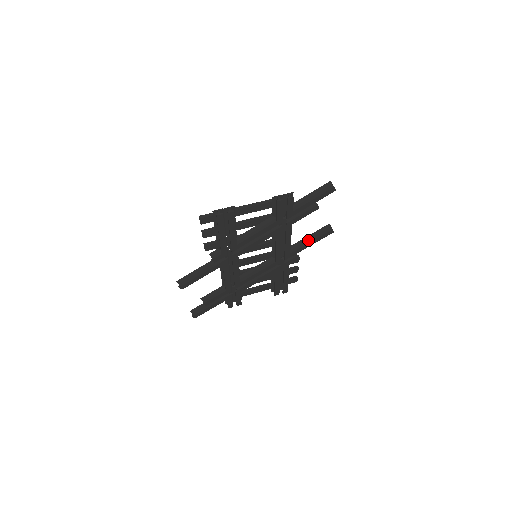
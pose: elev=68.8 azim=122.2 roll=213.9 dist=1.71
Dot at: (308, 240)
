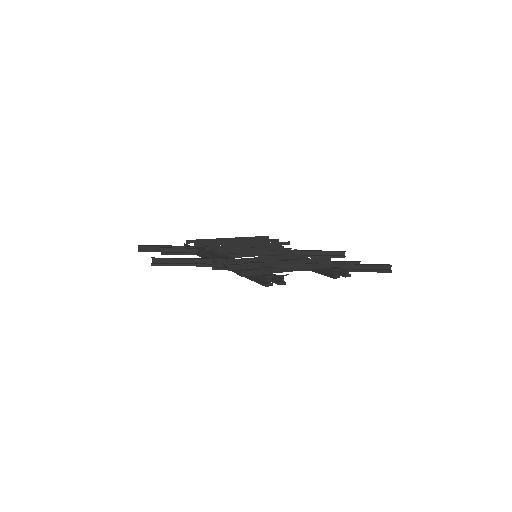
Dot at: (315, 252)
